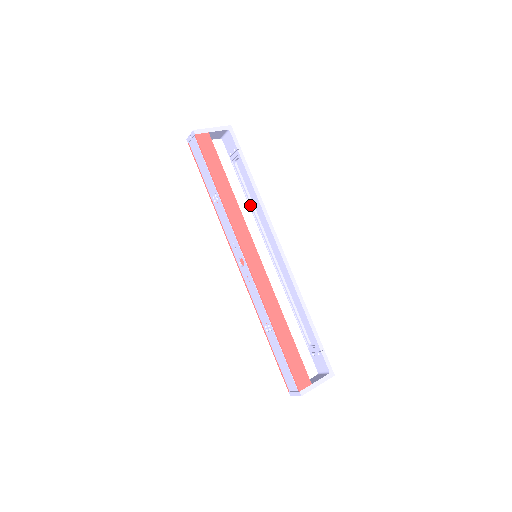
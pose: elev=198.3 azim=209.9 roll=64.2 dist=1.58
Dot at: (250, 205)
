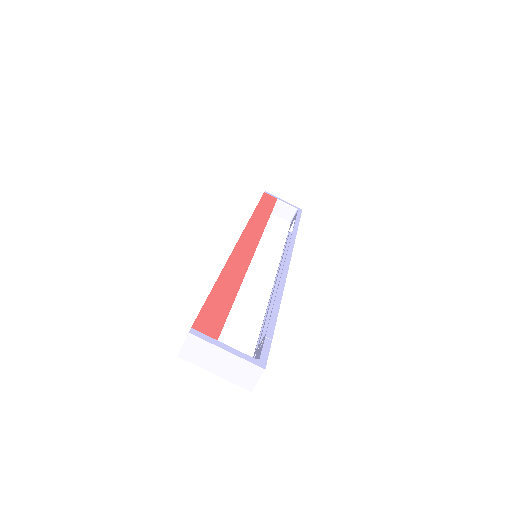
Dot at: occluded
